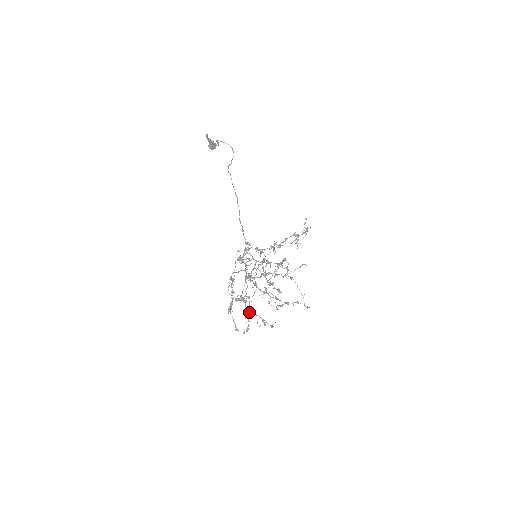
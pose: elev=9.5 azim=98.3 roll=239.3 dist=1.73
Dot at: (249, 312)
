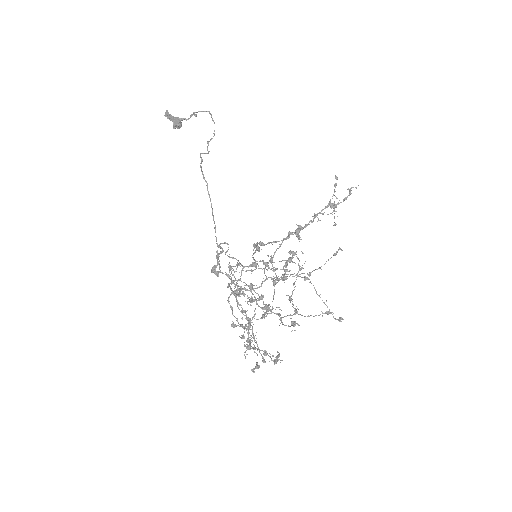
Dot at: (254, 340)
